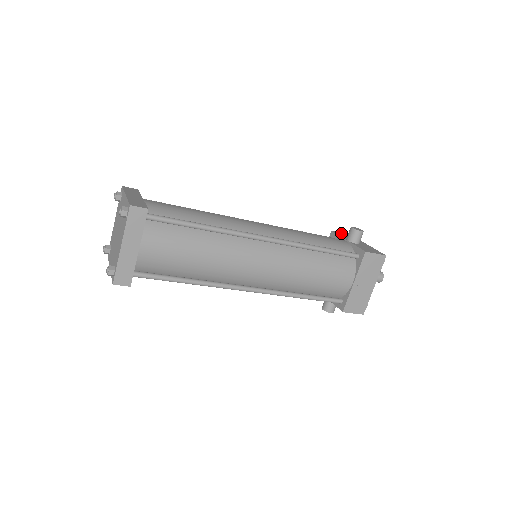
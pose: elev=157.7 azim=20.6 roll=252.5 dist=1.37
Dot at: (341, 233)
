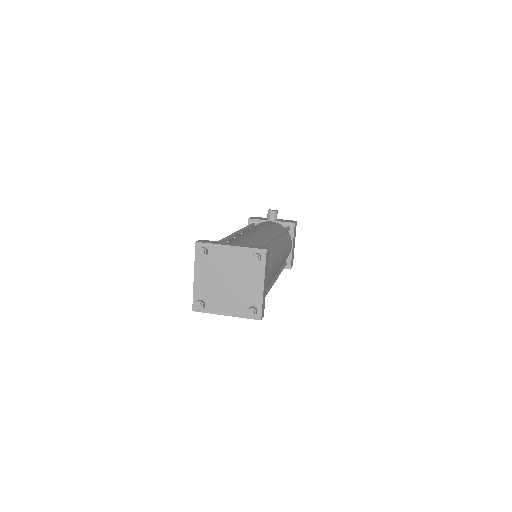
Dot at: occluded
